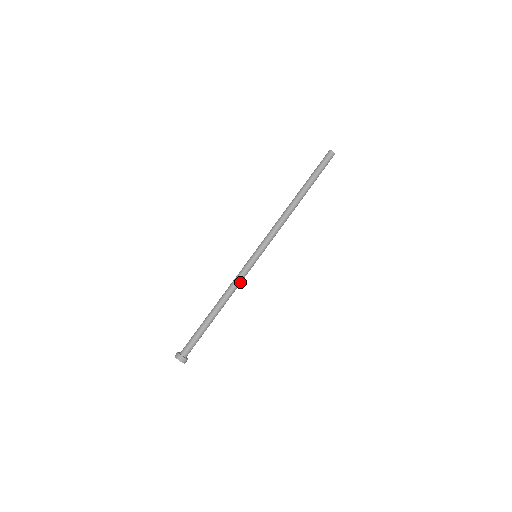
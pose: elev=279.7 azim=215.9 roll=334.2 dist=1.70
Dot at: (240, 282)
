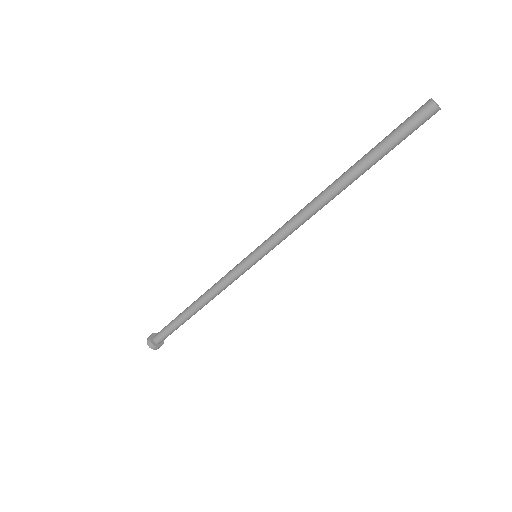
Dot at: (230, 284)
